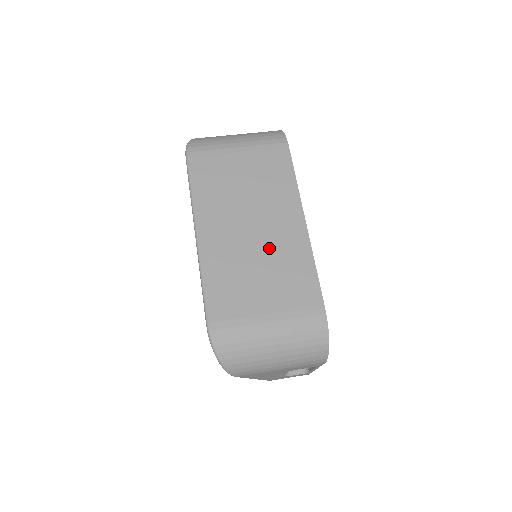
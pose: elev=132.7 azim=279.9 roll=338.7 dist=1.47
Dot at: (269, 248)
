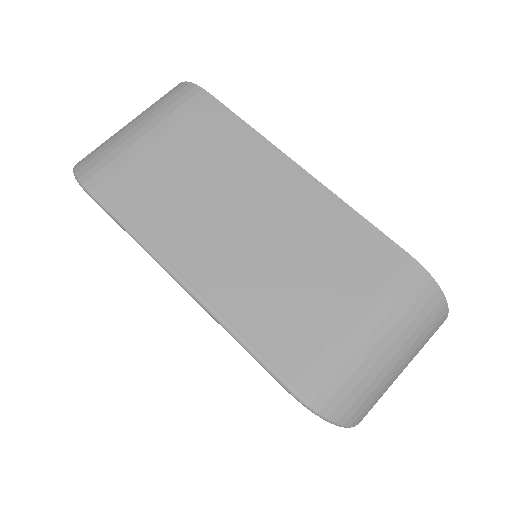
Dot at: (286, 232)
